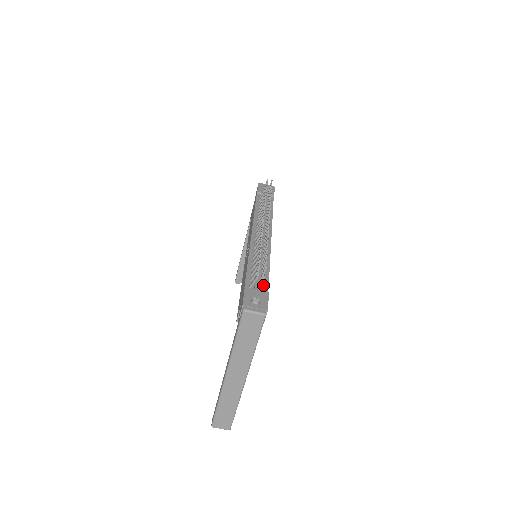
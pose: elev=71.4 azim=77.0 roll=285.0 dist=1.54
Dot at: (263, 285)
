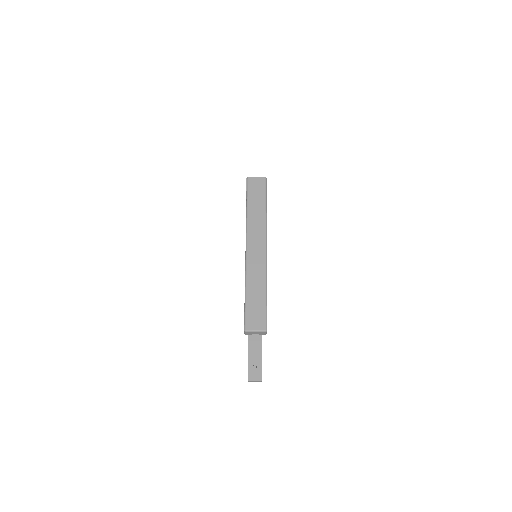
Dot at: occluded
